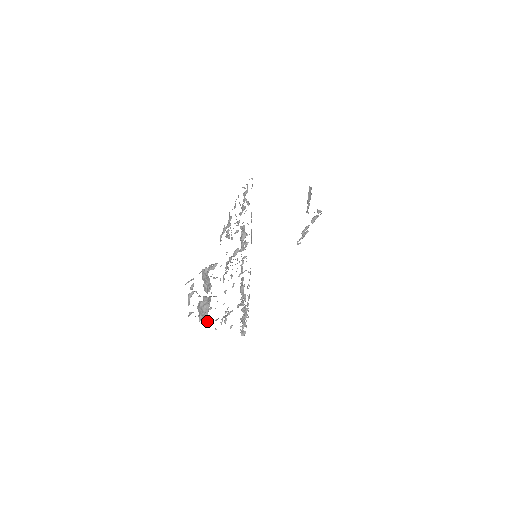
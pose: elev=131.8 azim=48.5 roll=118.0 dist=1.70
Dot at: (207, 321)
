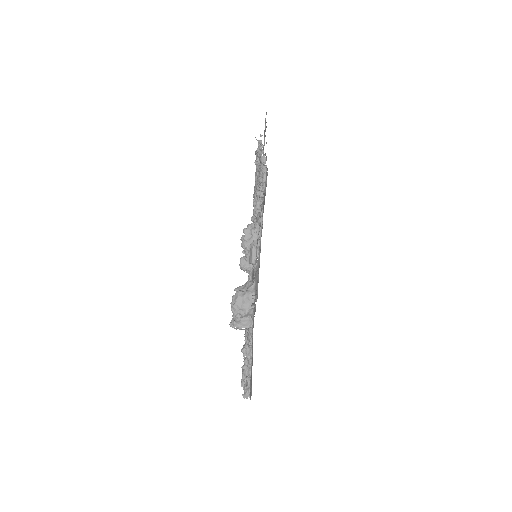
Dot at: (249, 321)
